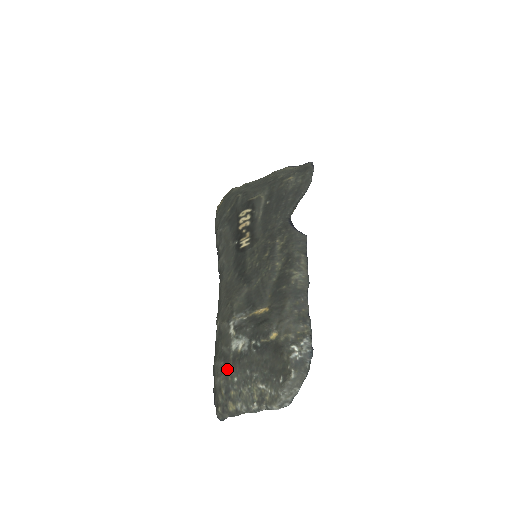
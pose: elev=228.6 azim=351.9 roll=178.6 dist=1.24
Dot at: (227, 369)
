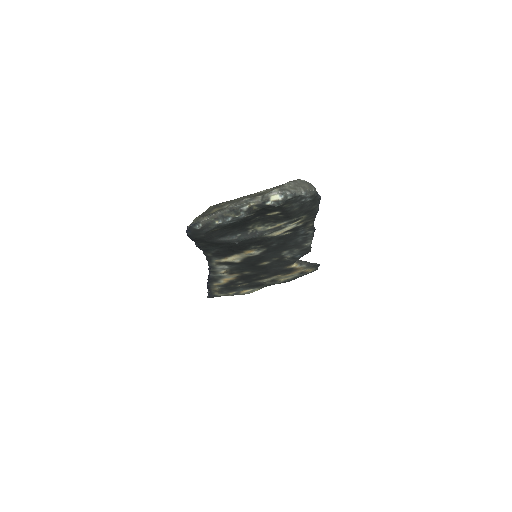
Dot at: occluded
